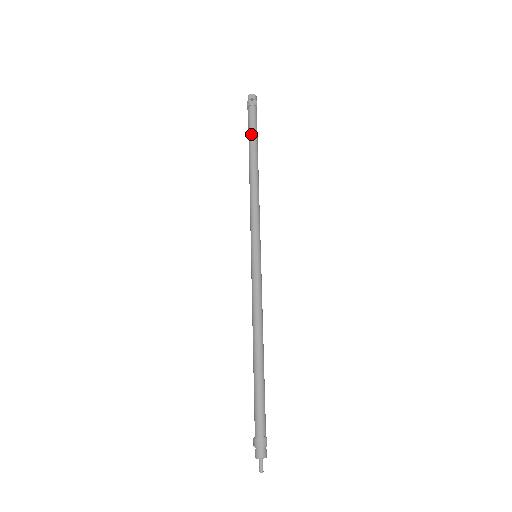
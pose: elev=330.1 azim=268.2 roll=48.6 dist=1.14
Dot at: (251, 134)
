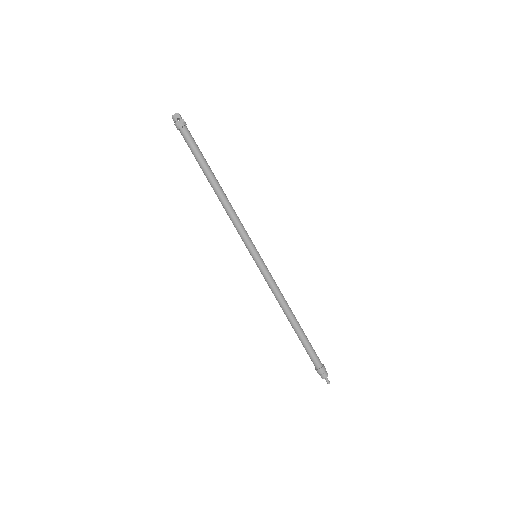
Dot at: (198, 156)
